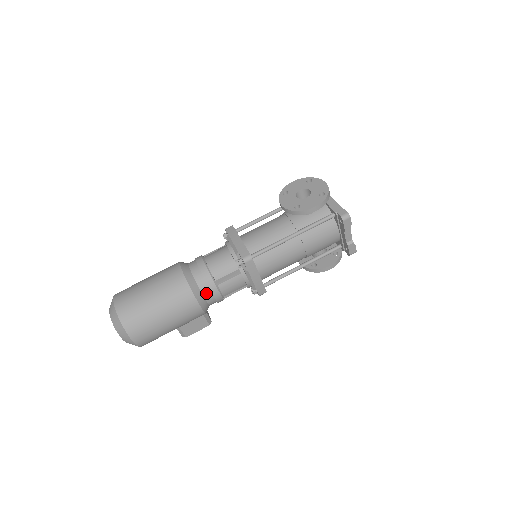
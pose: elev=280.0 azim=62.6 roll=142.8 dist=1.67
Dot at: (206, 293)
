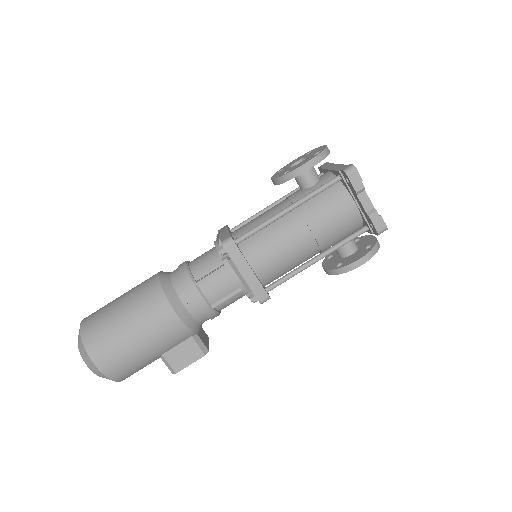
Dot at: (185, 297)
